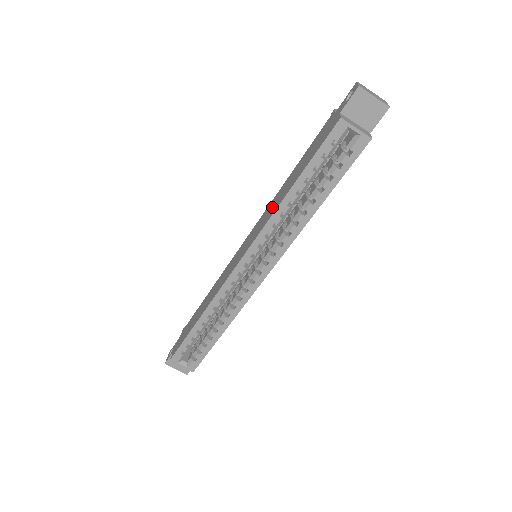
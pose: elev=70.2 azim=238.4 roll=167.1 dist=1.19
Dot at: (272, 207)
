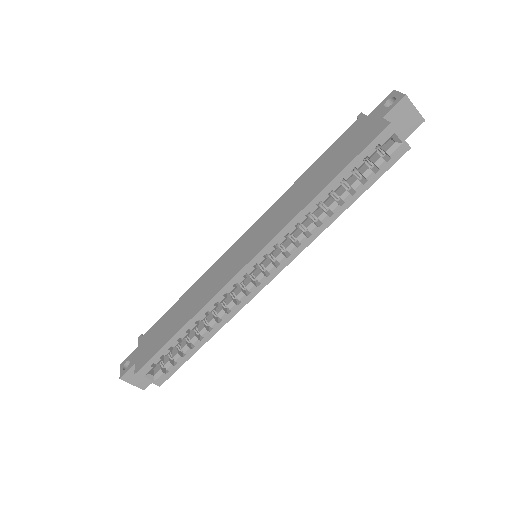
Dot at: (289, 205)
